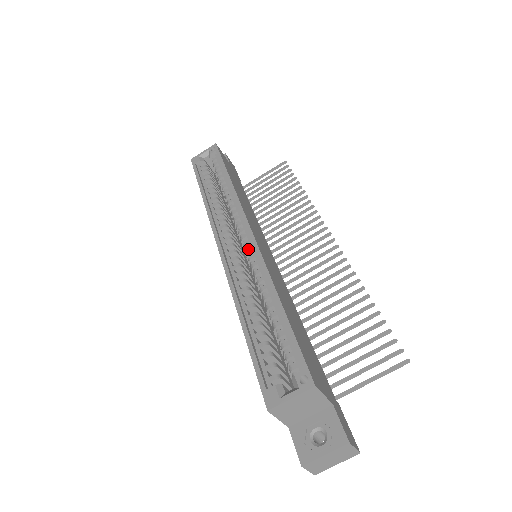
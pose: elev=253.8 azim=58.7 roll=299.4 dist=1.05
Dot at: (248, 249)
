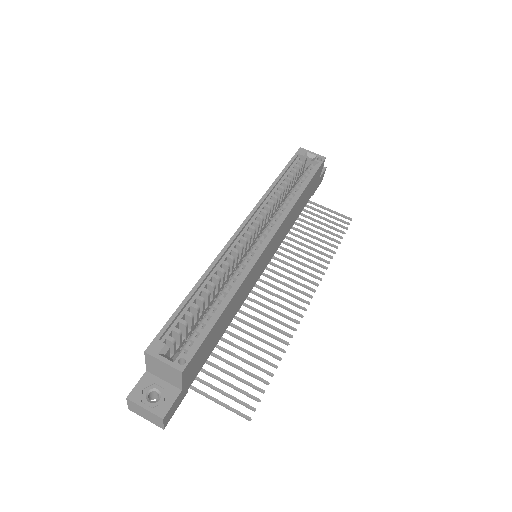
Dot at: (254, 250)
